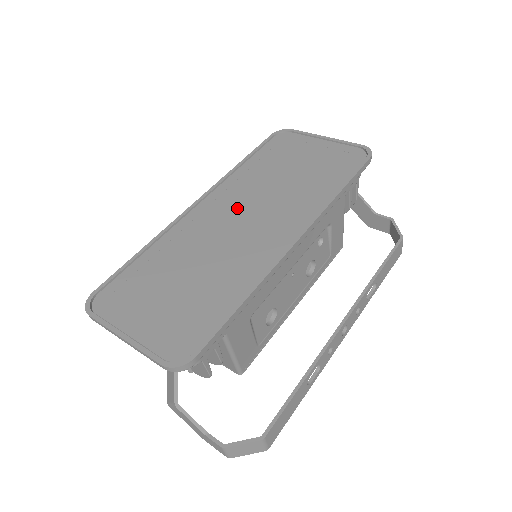
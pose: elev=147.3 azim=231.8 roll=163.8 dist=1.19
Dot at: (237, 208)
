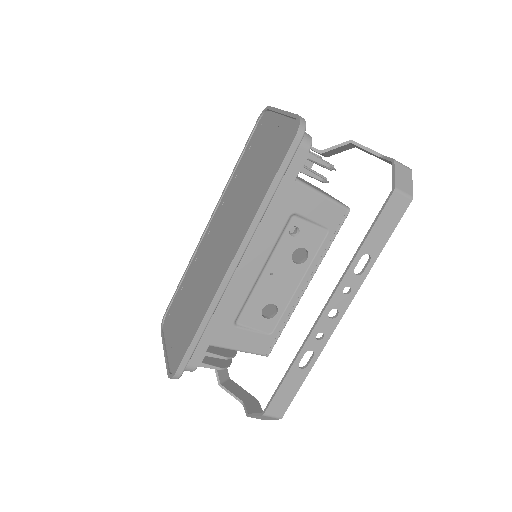
Dot at: (221, 226)
